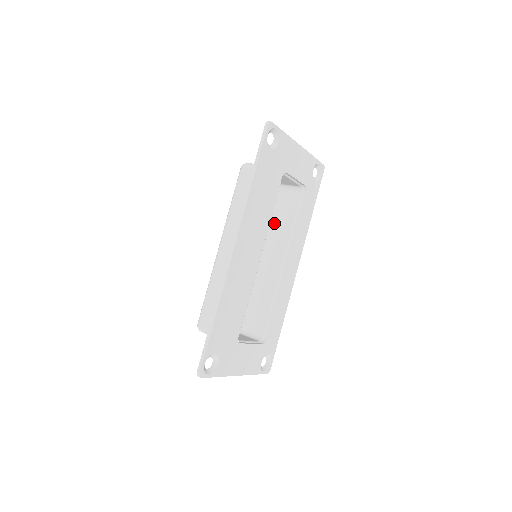
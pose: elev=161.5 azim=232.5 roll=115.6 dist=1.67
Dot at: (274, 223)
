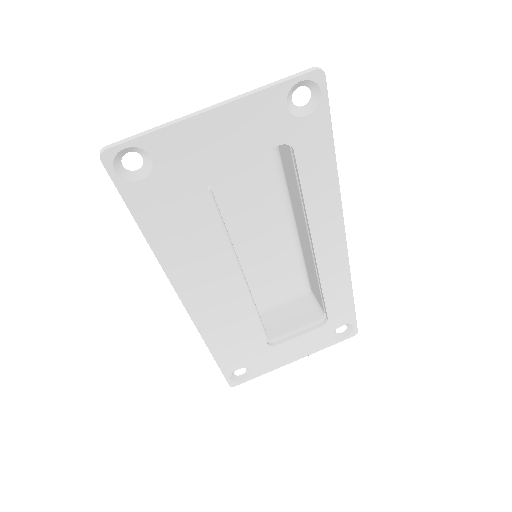
Dot at: (286, 178)
